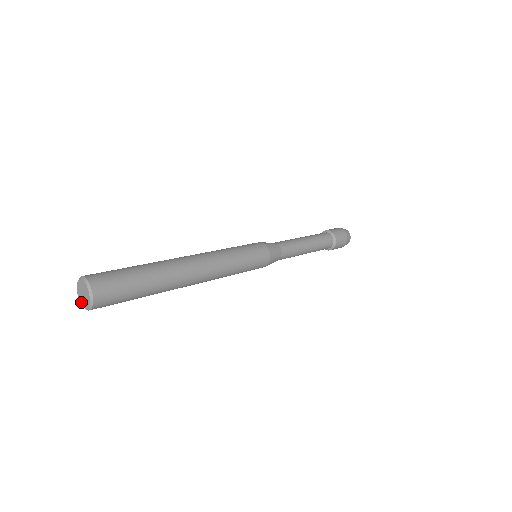
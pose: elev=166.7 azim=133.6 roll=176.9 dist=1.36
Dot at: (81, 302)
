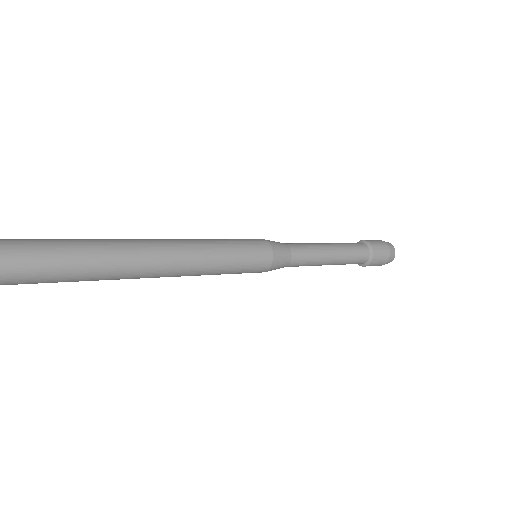
Dot at: out of frame
